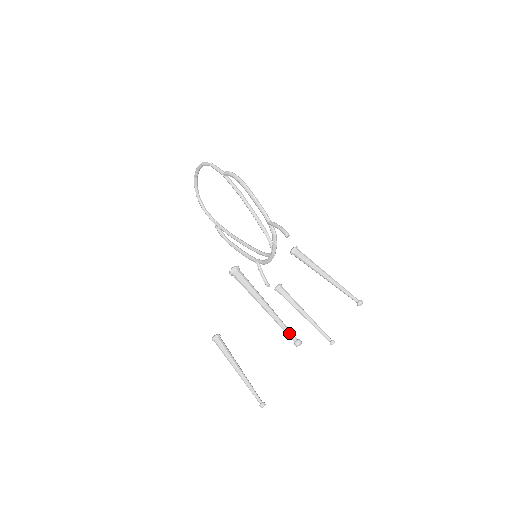
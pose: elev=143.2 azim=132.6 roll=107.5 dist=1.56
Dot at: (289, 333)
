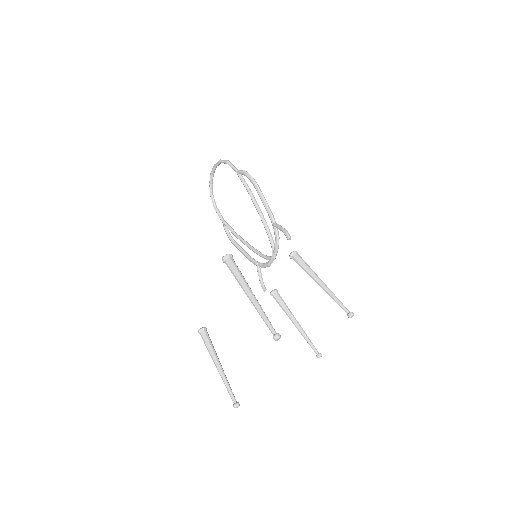
Dot at: (269, 326)
